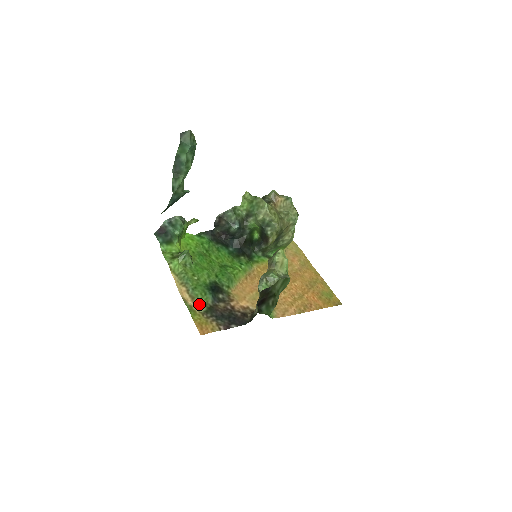
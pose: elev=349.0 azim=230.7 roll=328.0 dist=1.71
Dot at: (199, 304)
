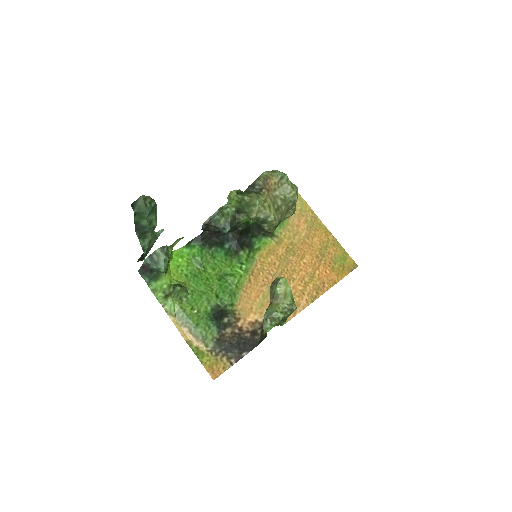
Dot at: (205, 342)
